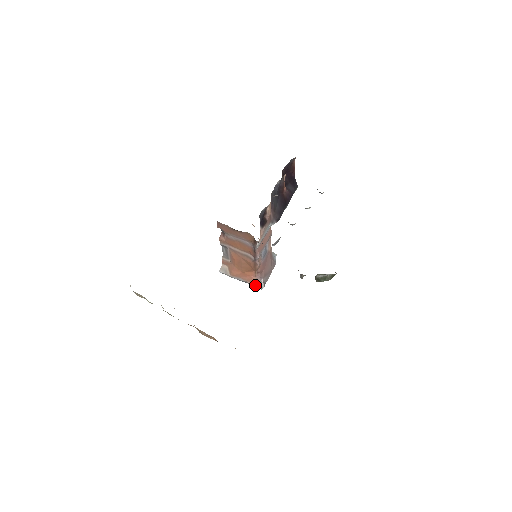
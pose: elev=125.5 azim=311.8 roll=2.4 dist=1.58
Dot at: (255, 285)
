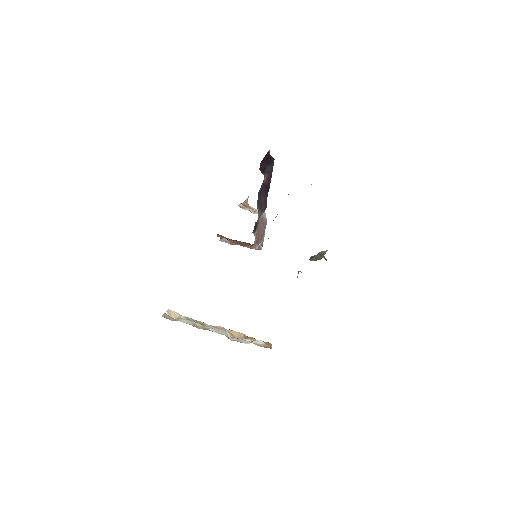
Dot at: occluded
